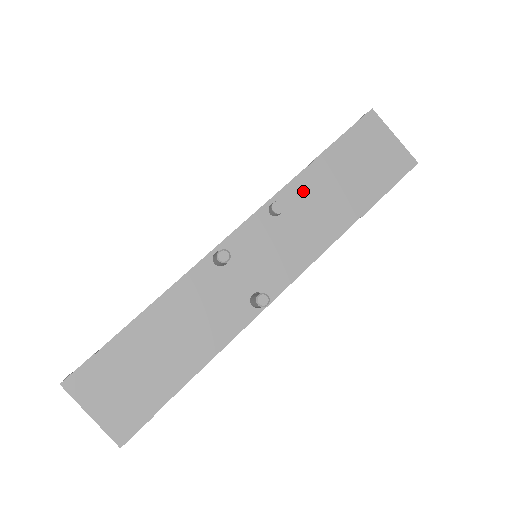
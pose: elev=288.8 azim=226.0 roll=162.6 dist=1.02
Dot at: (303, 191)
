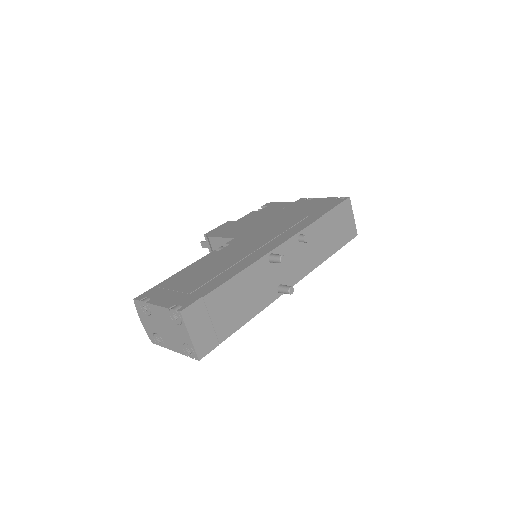
Dot at: (314, 232)
